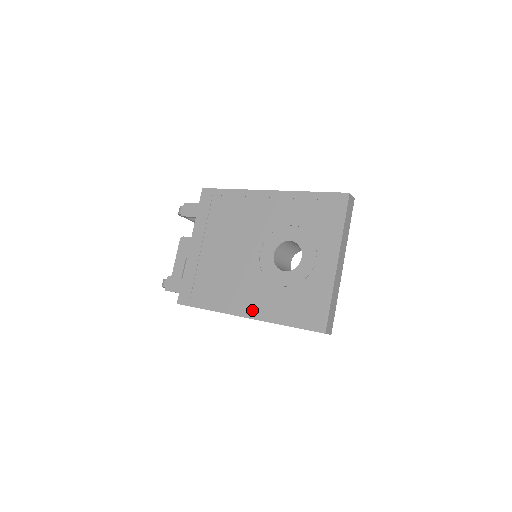
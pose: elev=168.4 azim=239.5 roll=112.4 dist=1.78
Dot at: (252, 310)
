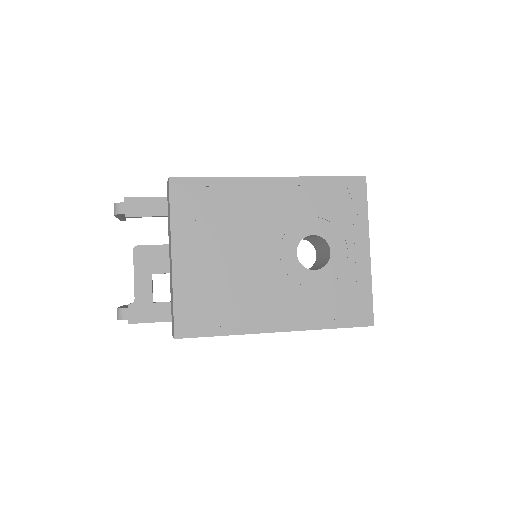
Dot at: (286, 322)
